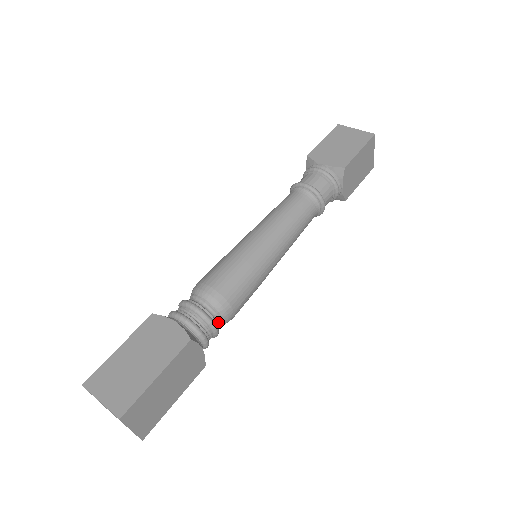
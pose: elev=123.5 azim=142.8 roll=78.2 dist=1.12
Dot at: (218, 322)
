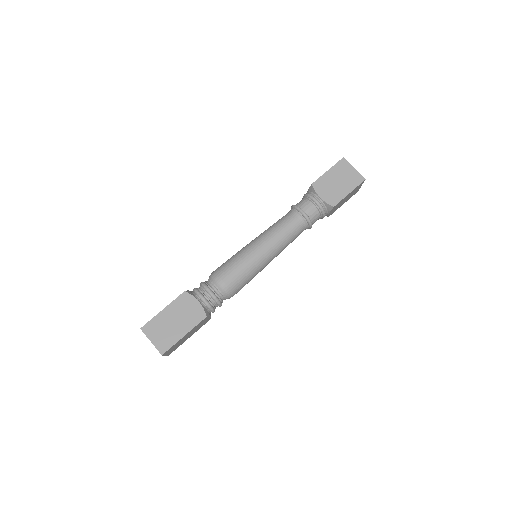
Dot at: occluded
